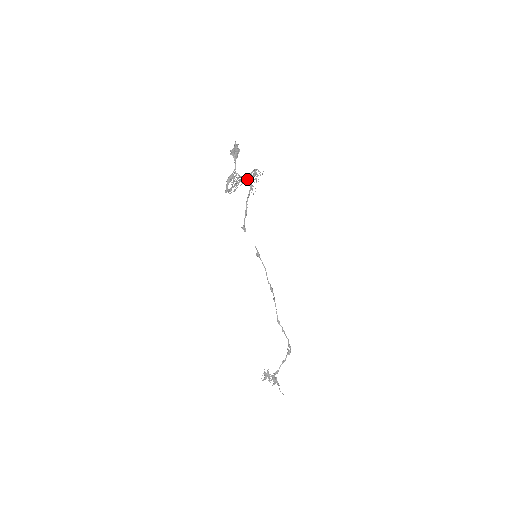
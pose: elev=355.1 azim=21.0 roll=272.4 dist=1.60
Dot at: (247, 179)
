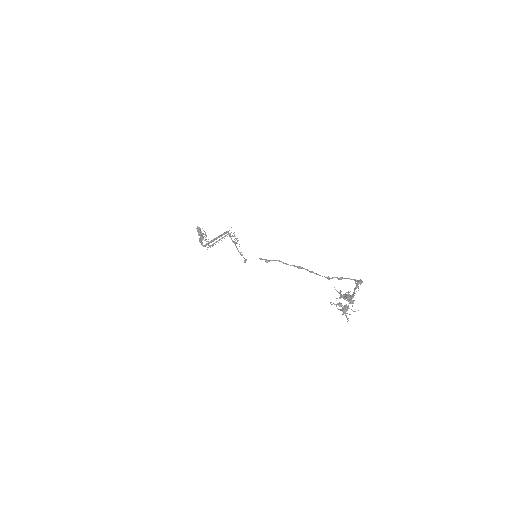
Dot at: occluded
